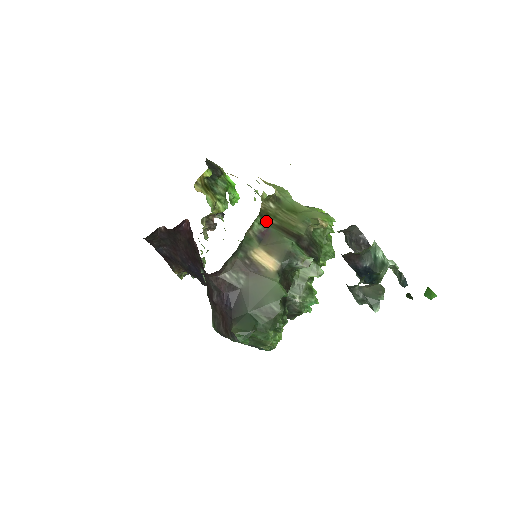
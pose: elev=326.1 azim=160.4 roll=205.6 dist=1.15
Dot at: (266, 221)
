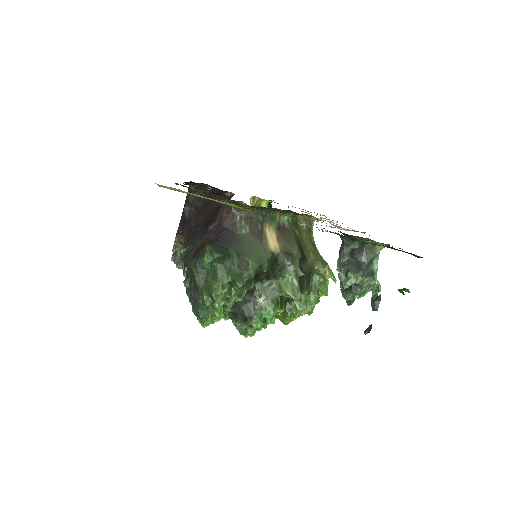
Dot at: (293, 226)
